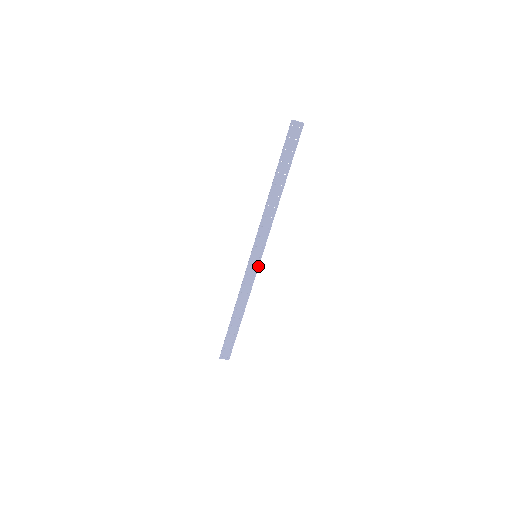
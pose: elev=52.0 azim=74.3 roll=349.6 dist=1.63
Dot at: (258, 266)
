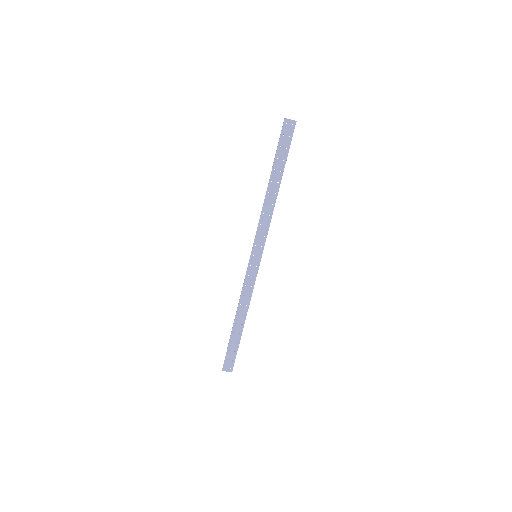
Dot at: (258, 266)
